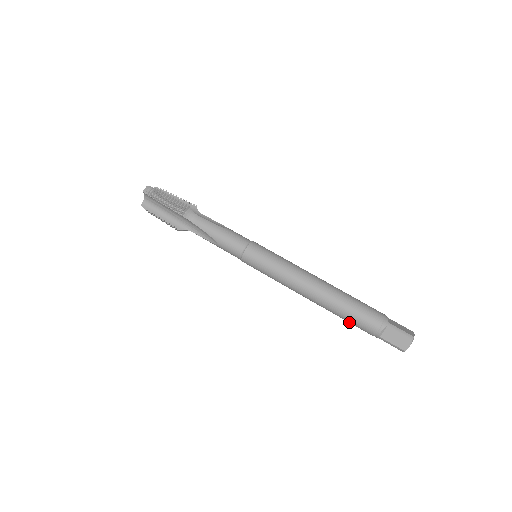
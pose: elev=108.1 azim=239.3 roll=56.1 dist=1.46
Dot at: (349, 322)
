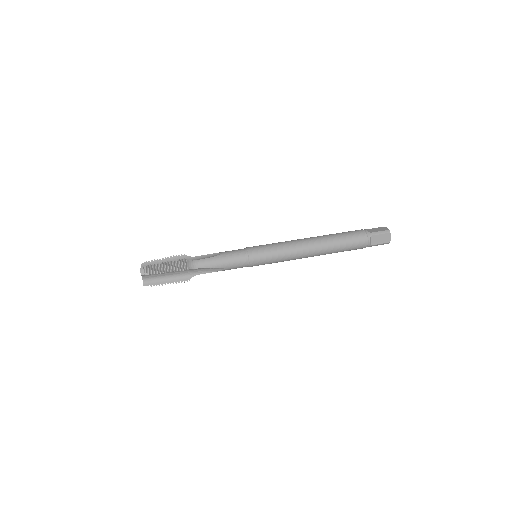
Dot at: occluded
